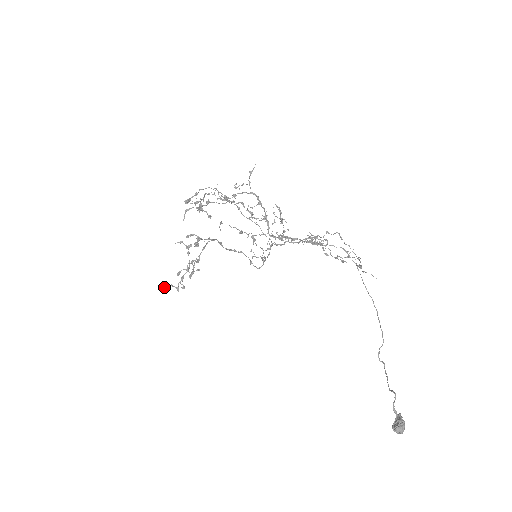
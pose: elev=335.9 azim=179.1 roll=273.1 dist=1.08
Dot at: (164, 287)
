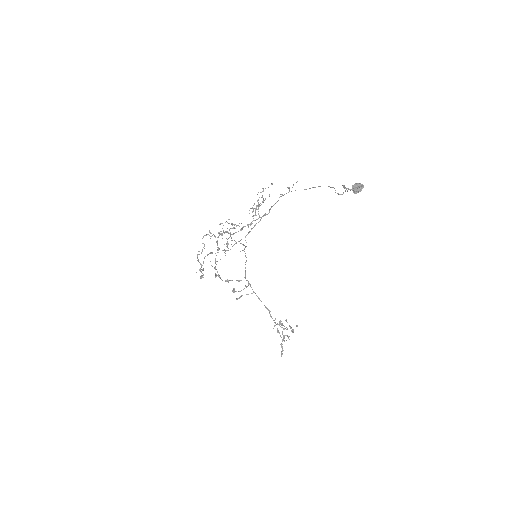
Dot at: (281, 352)
